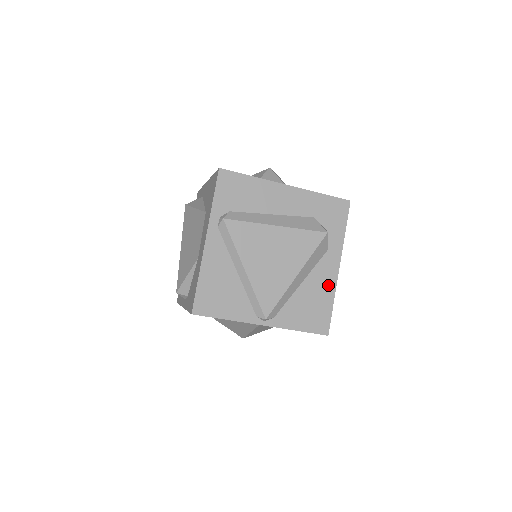
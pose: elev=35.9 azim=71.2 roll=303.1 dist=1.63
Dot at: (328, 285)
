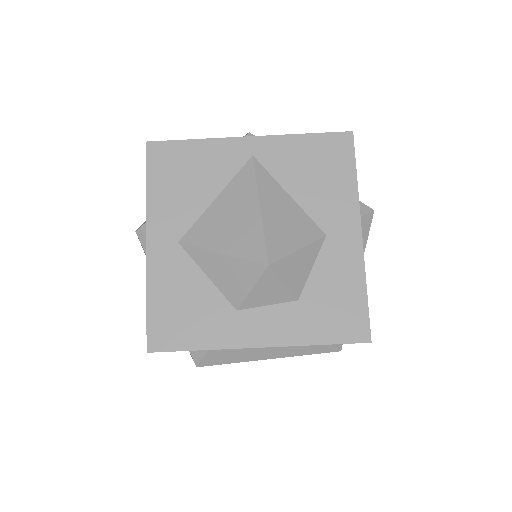
Dot at: occluded
